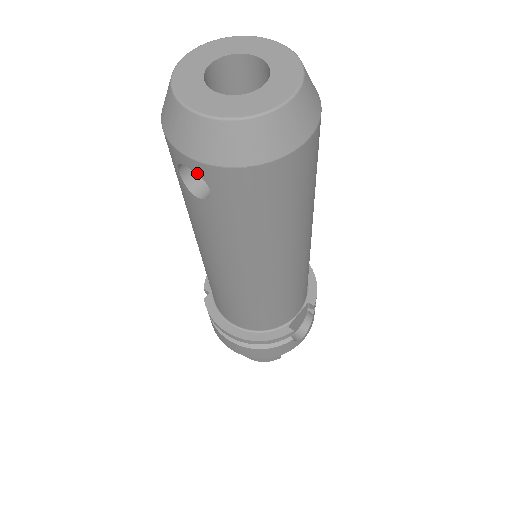
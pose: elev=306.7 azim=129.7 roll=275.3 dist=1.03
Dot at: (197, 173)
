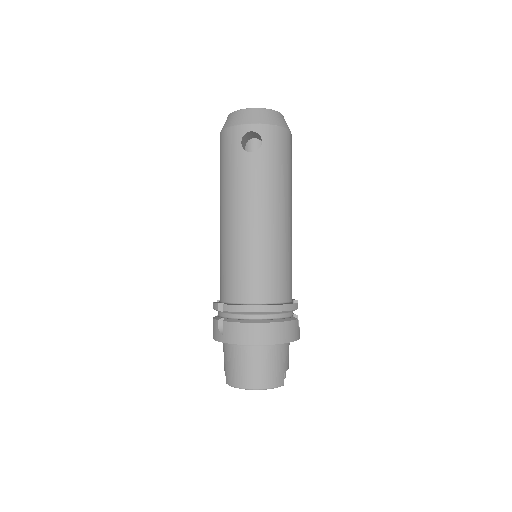
Dot at: (257, 132)
